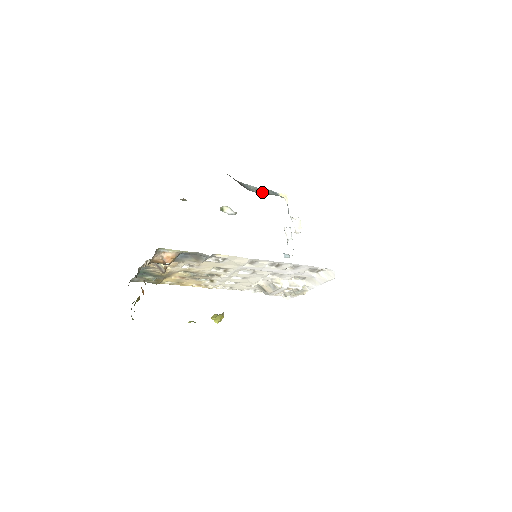
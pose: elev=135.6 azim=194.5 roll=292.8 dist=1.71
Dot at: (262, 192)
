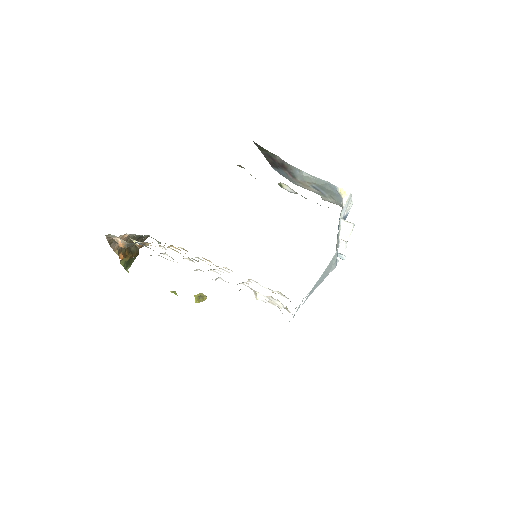
Dot at: (314, 183)
